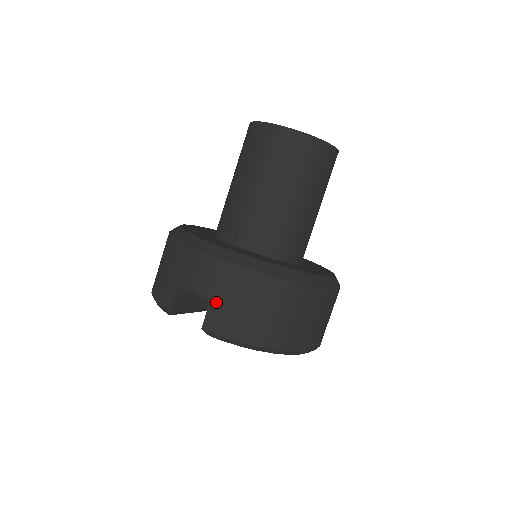
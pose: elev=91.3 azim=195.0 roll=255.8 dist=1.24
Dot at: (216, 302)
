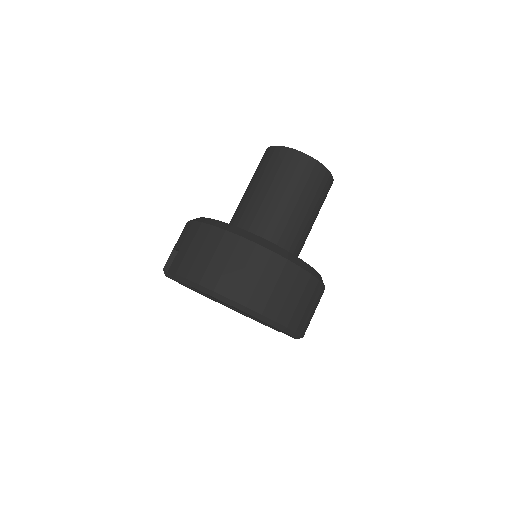
Dot at: (181, 250)
